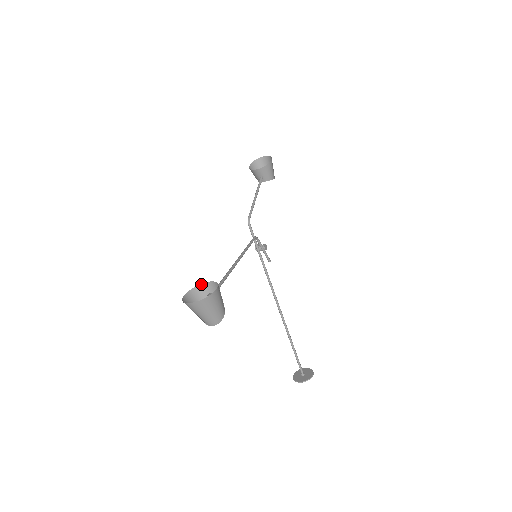
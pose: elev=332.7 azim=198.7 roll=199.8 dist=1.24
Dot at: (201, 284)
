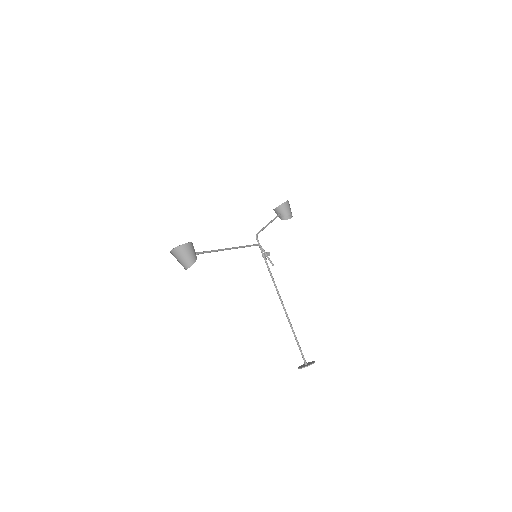
Dot at: occluded
